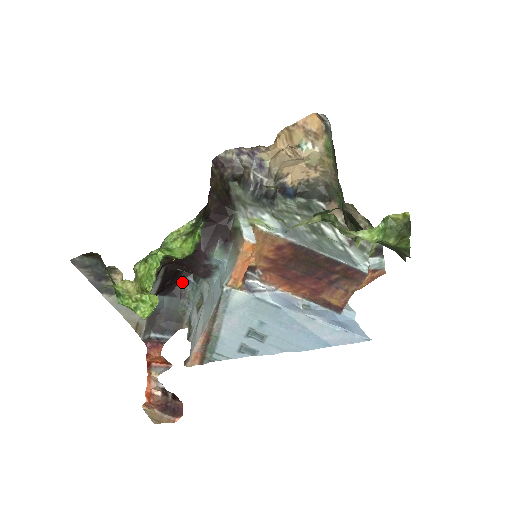
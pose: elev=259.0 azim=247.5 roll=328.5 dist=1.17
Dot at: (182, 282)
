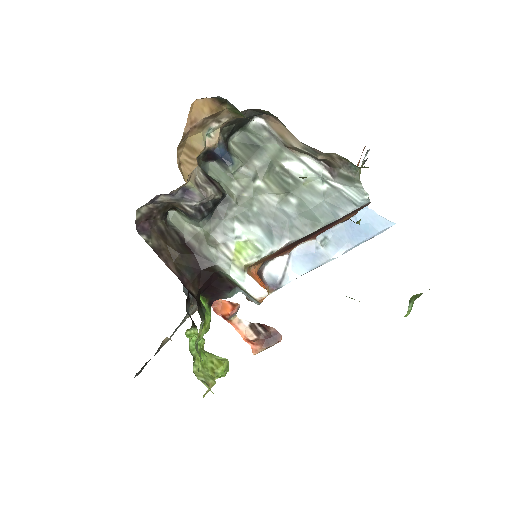
Dot at: occluded
